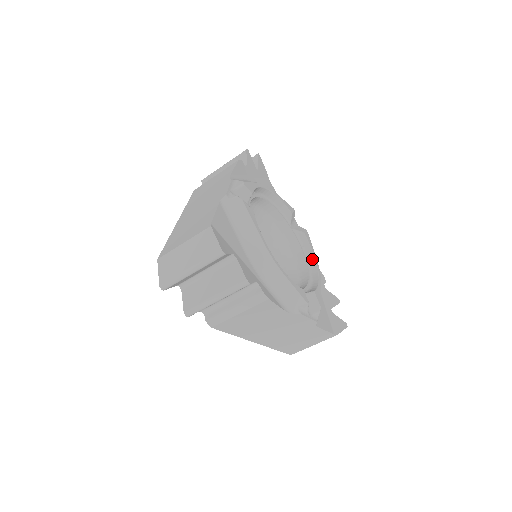
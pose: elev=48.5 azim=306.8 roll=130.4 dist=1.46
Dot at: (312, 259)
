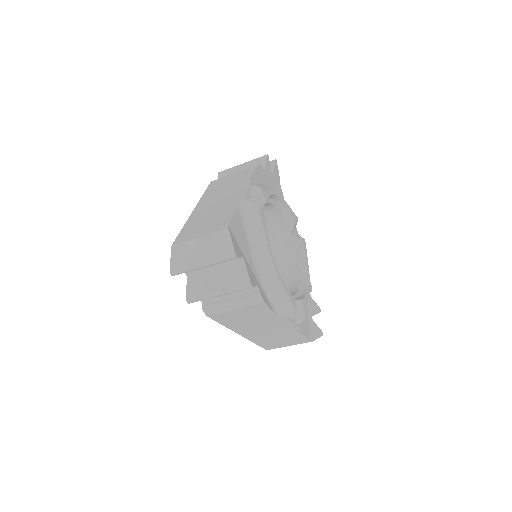
Dot at: (305, 268)
